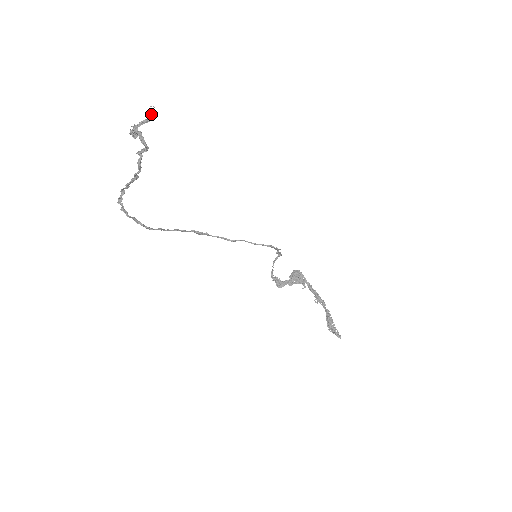
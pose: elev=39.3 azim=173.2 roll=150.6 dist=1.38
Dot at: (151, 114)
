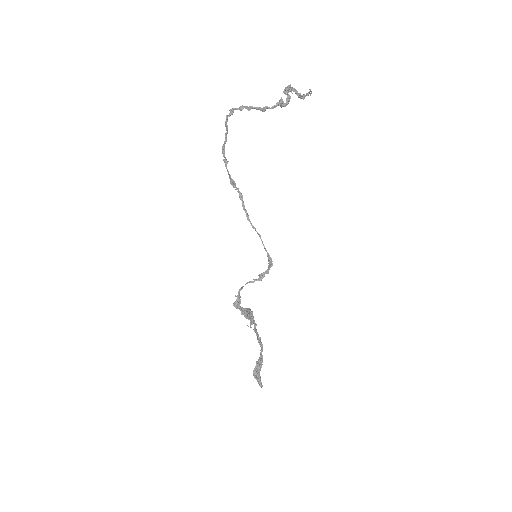
Dot at: occluded
